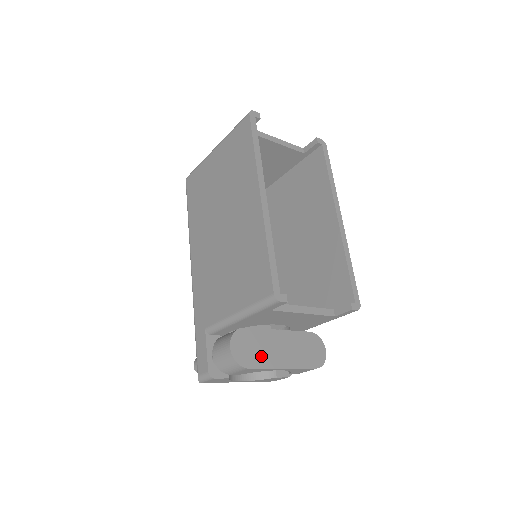
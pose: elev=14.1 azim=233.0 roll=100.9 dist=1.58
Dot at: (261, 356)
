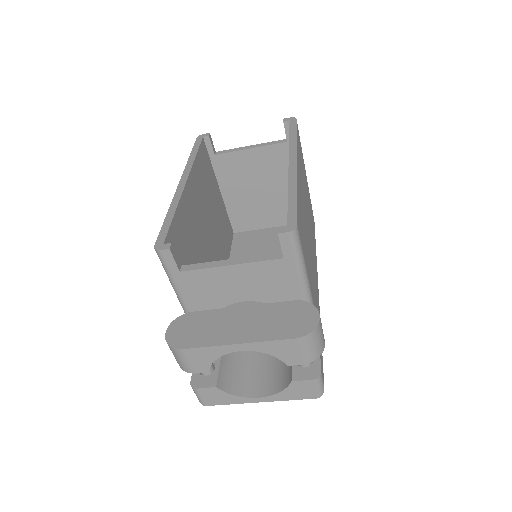
Dot at: (205, 335)
